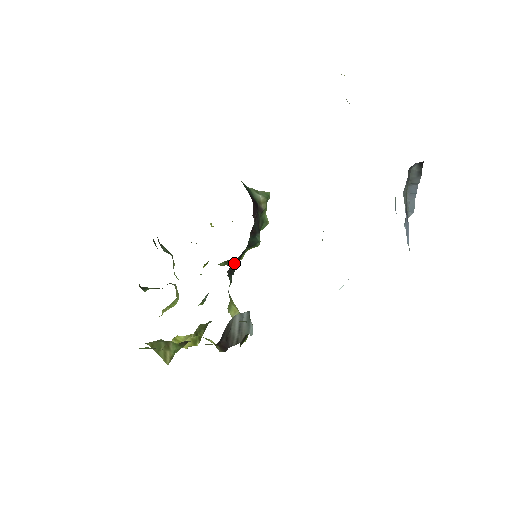
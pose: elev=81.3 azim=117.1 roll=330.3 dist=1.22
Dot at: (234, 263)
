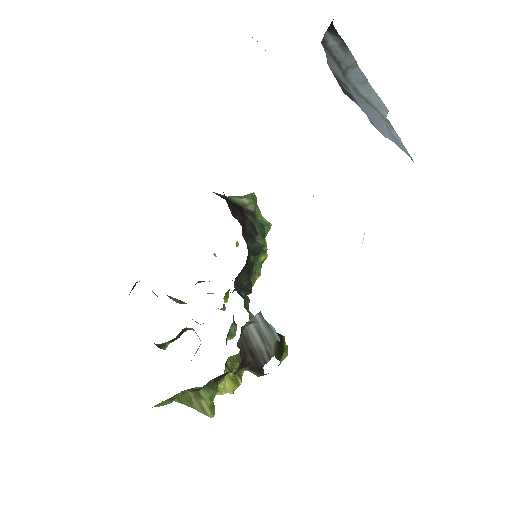
Dot at: (253, 282)
